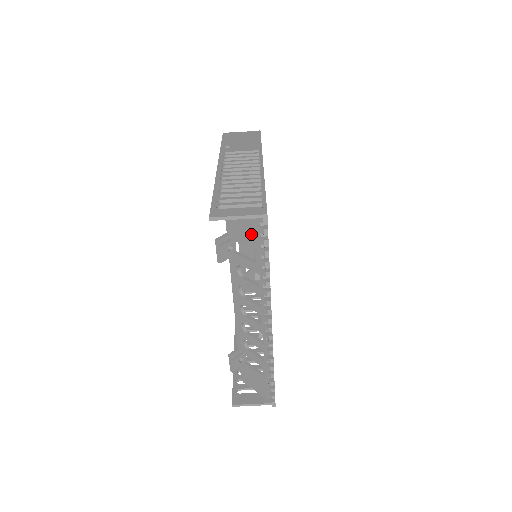
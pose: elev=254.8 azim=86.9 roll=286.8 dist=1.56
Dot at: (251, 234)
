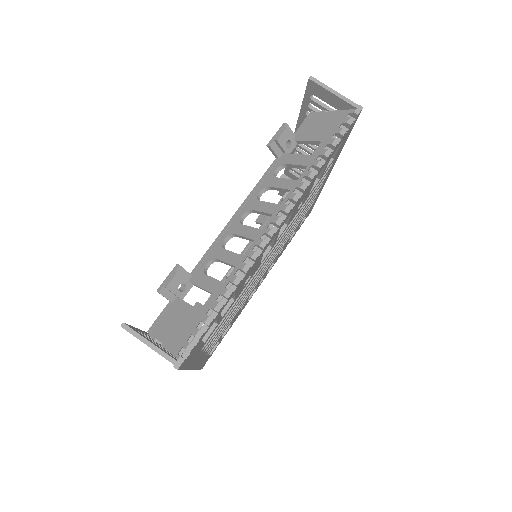
Dot at: (328, 127)
